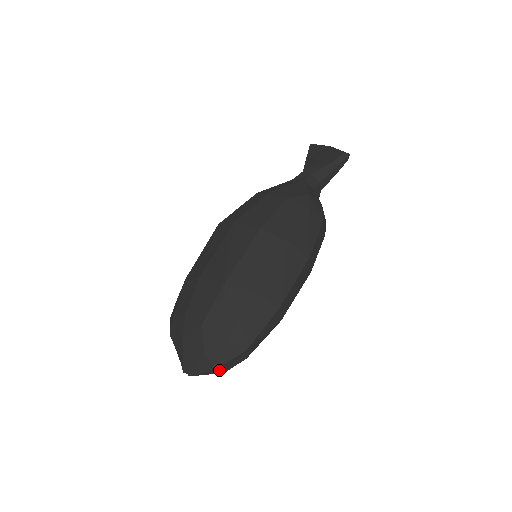
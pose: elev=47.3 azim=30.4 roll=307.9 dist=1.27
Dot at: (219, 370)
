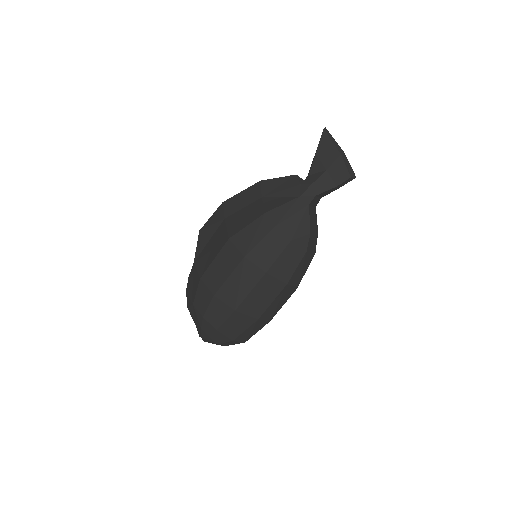
Dot at: occluded
